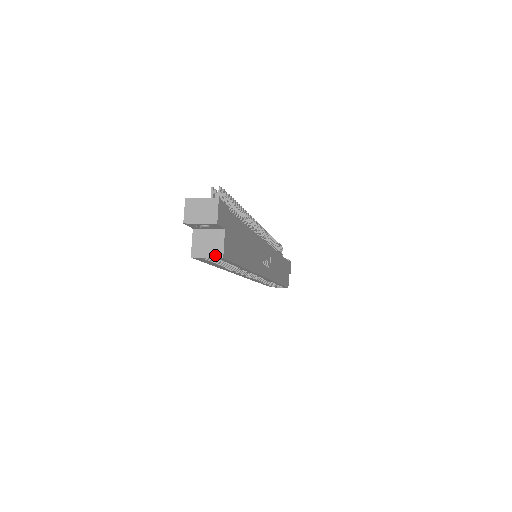
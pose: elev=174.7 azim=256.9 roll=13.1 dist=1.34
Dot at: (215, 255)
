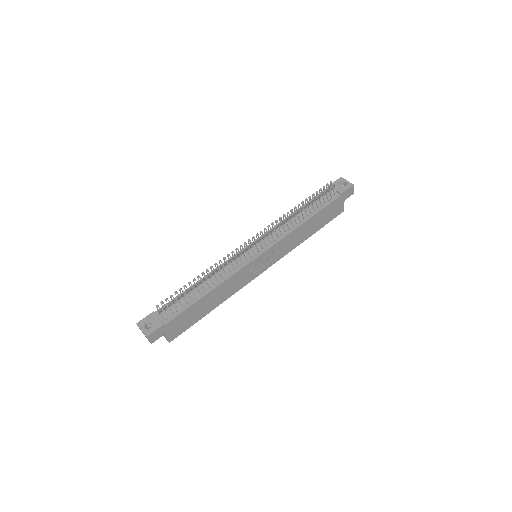
Dot at: (166, 339)
